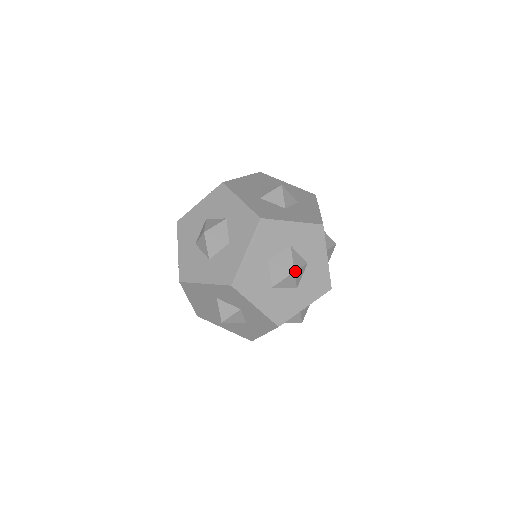
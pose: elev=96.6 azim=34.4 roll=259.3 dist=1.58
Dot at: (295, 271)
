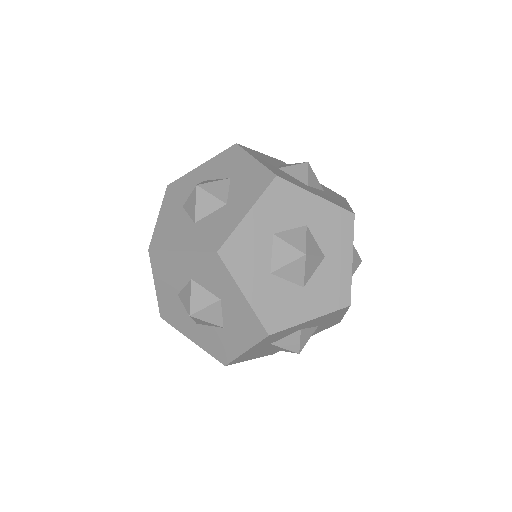
Dot at: (308, 164)
